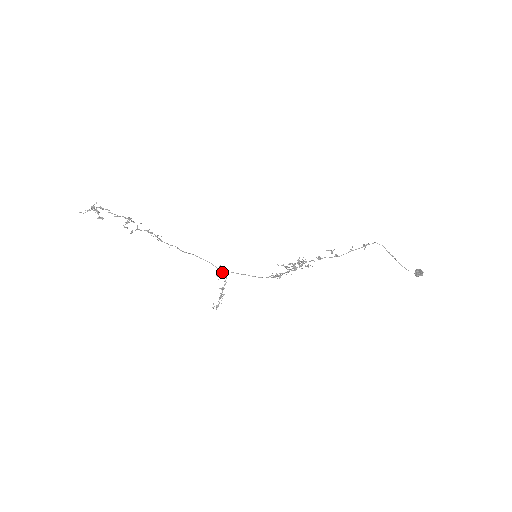
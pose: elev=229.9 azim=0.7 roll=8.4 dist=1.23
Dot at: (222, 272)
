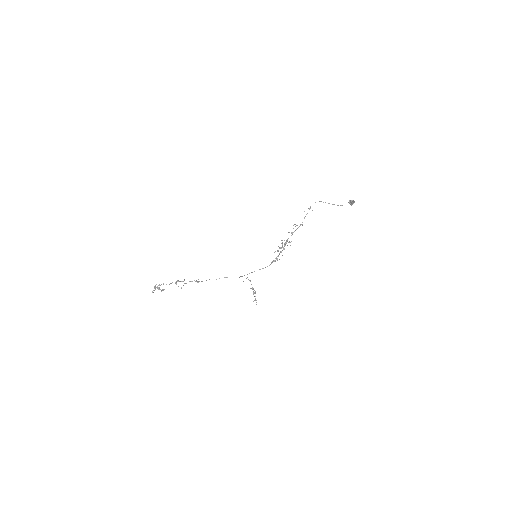
Dot at: occluded
